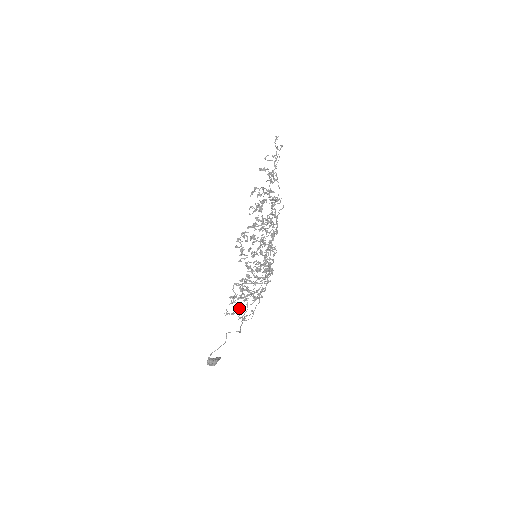
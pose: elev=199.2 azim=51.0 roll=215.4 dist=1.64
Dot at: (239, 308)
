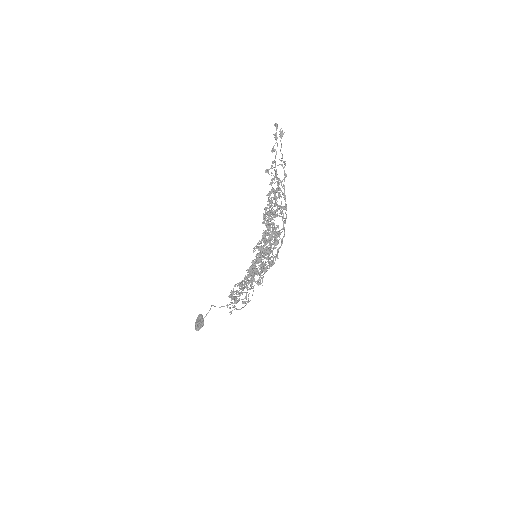
Dot at: (239, 300)
